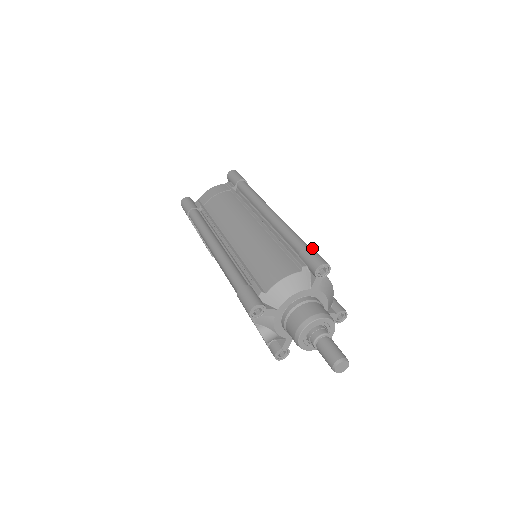
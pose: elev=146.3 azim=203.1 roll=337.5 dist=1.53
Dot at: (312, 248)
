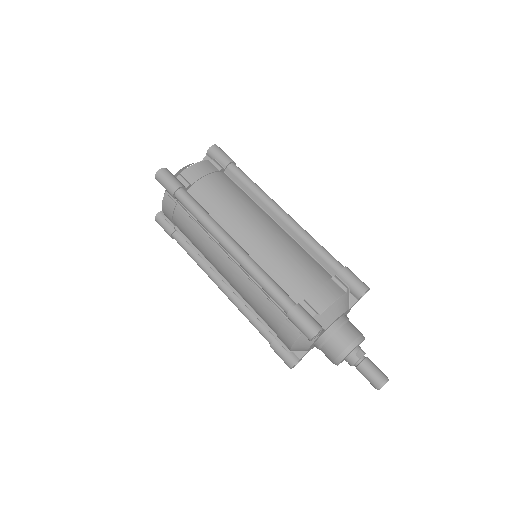
Dot at: (293, 312)
